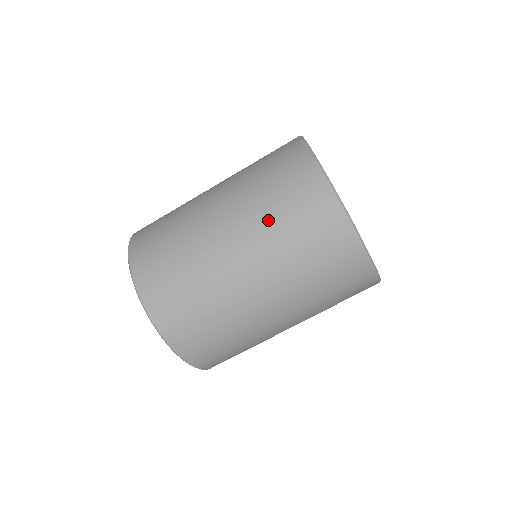
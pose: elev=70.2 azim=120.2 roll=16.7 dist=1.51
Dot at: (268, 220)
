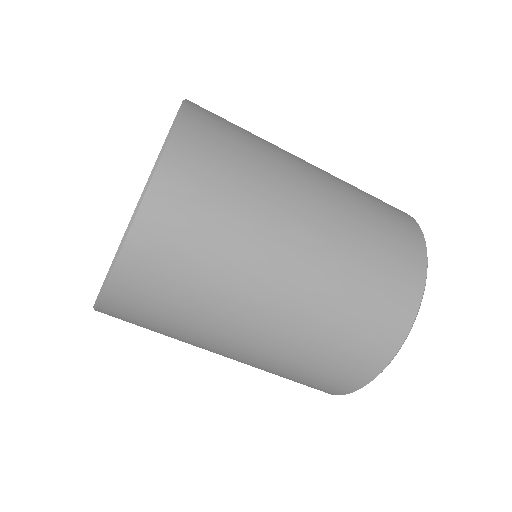
Dot at: (342, 290)
